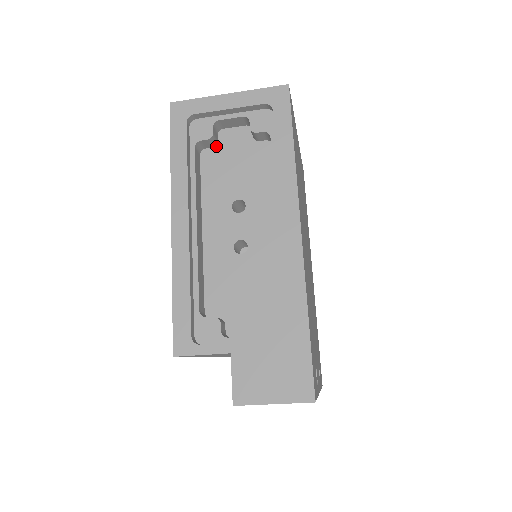
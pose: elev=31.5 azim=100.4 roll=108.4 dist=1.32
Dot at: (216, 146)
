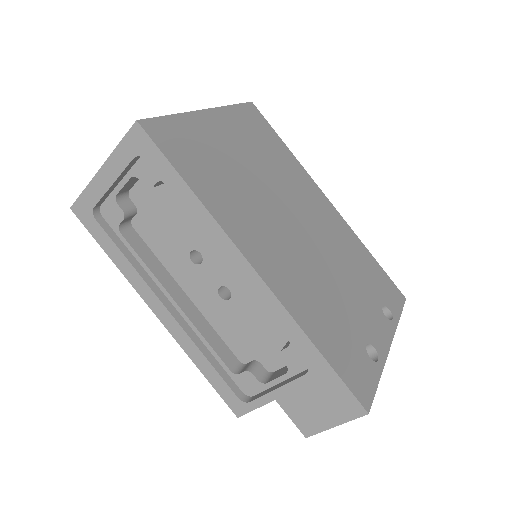
Dot at: (137, 211)
